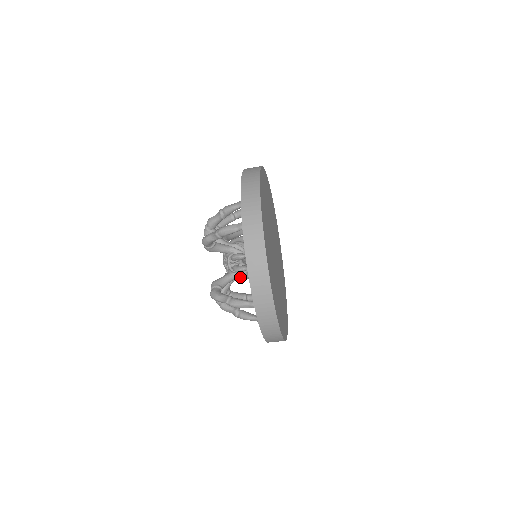
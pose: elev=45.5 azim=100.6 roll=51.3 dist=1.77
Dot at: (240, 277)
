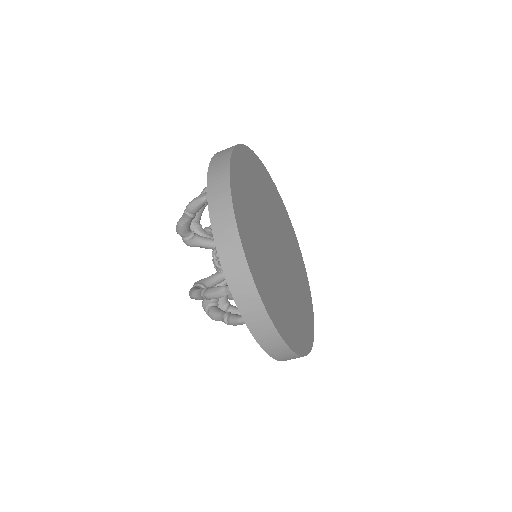
Dot at: occluded
